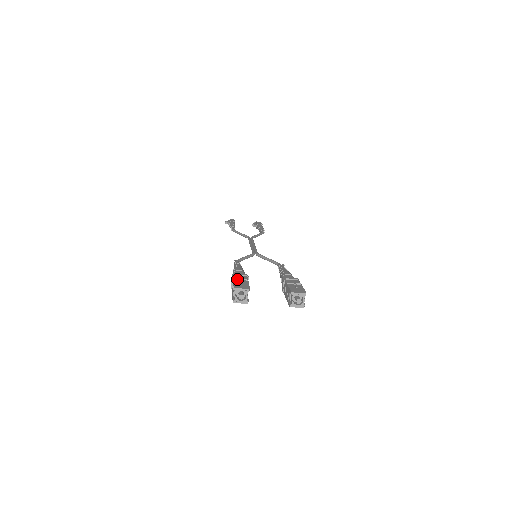
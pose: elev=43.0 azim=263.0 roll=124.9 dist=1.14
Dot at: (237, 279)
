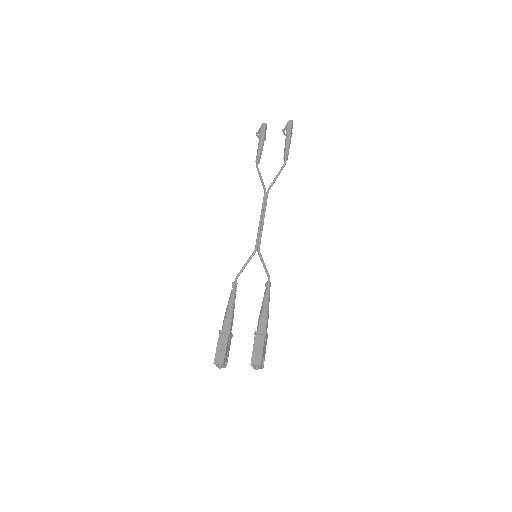
Dot at: (219, 344)
